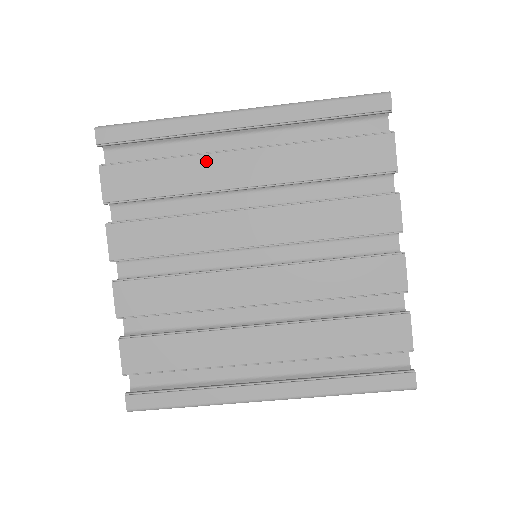
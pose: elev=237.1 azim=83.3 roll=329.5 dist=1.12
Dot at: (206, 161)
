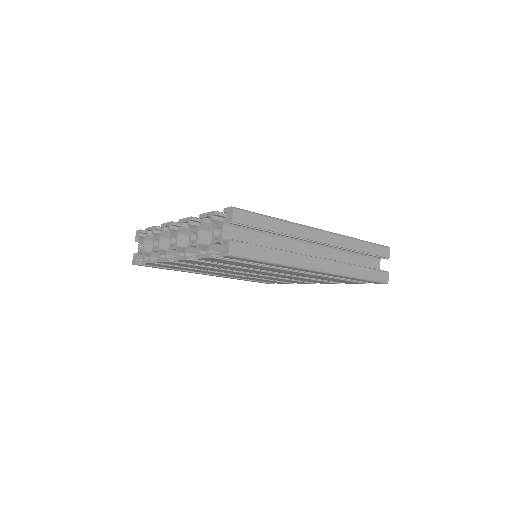
Dot at: (276, 269)
